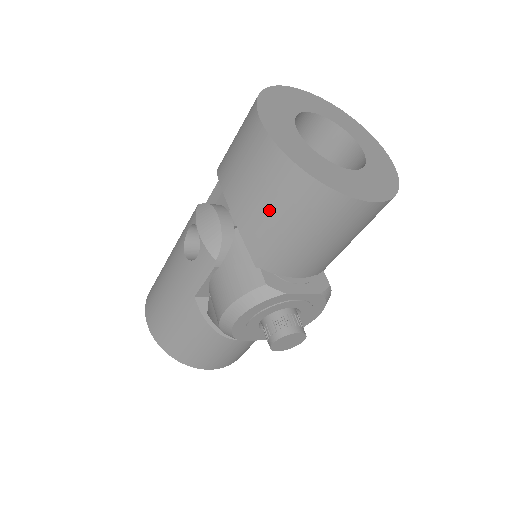
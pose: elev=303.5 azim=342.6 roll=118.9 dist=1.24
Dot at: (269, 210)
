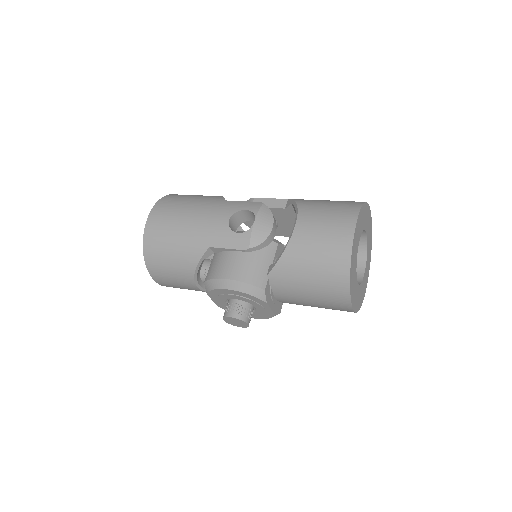
Dot at: (311, 265)
